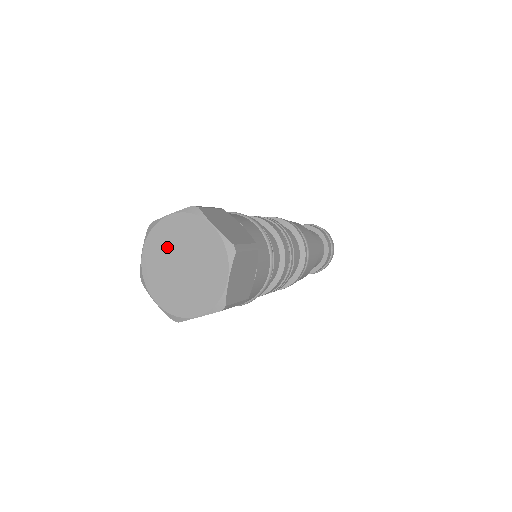
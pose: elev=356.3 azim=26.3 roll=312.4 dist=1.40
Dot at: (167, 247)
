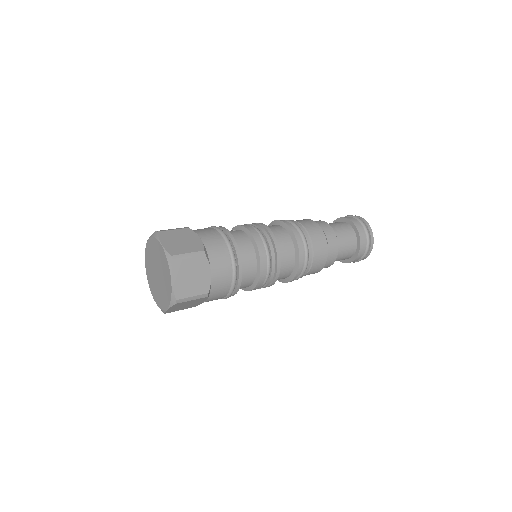
Dot at: (156, 256)
